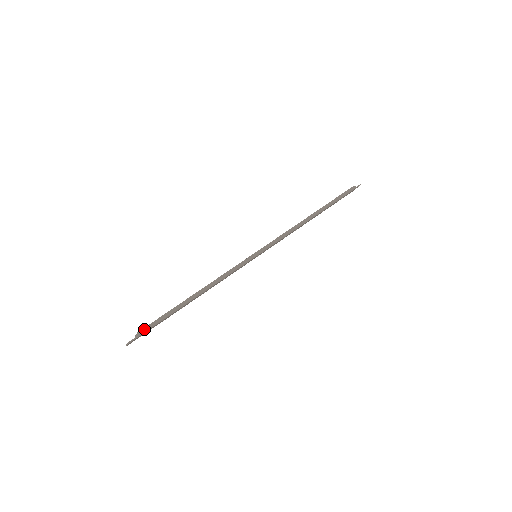
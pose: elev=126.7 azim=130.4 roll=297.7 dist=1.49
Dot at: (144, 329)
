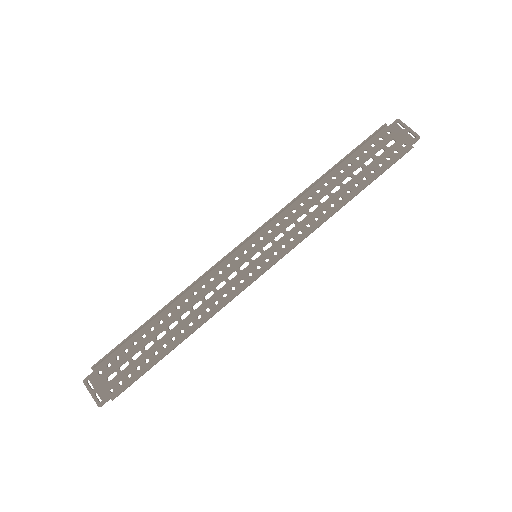
Dot at: occluded
